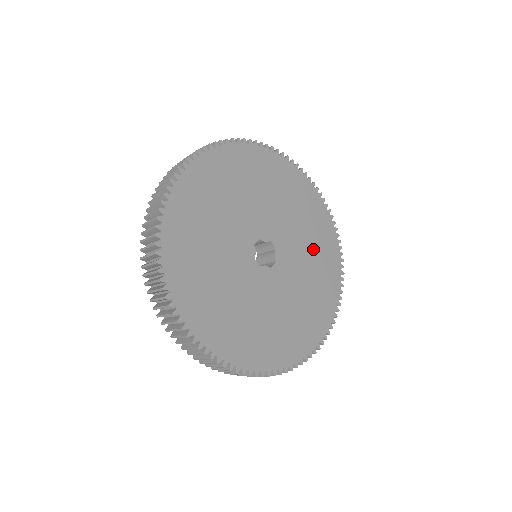
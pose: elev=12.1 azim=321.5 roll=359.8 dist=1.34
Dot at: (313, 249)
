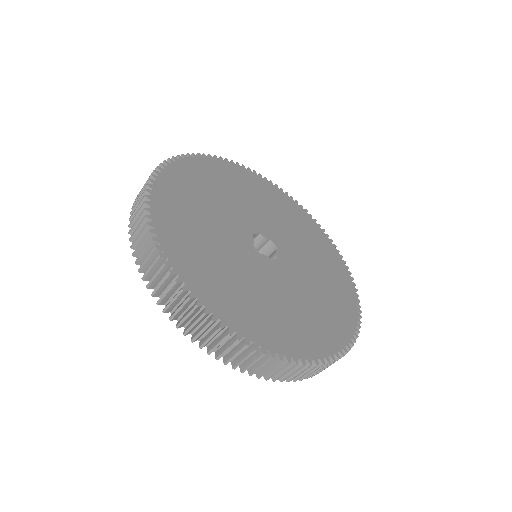
Dot at: (320, 266)
